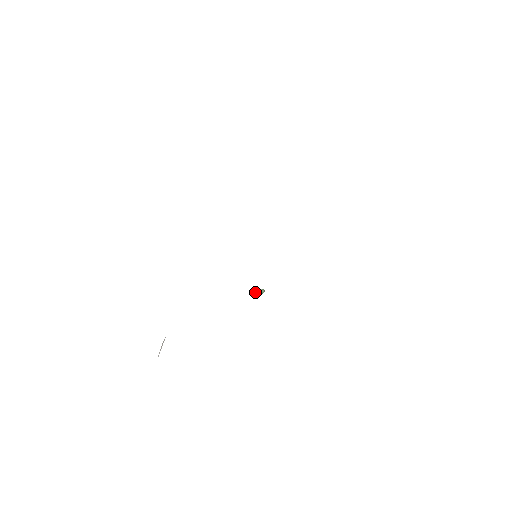
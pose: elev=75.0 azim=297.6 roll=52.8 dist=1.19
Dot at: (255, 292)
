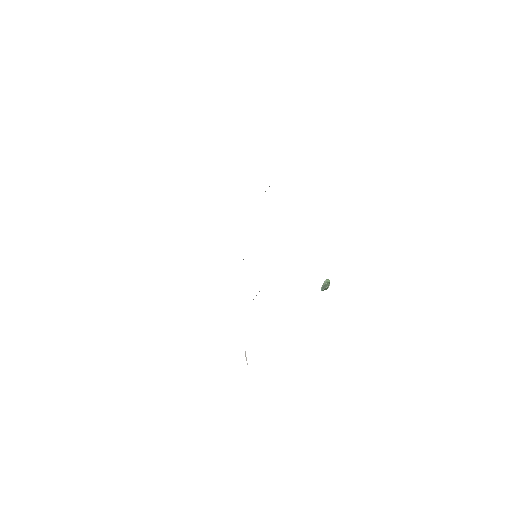
Dot at: (323, 286)
